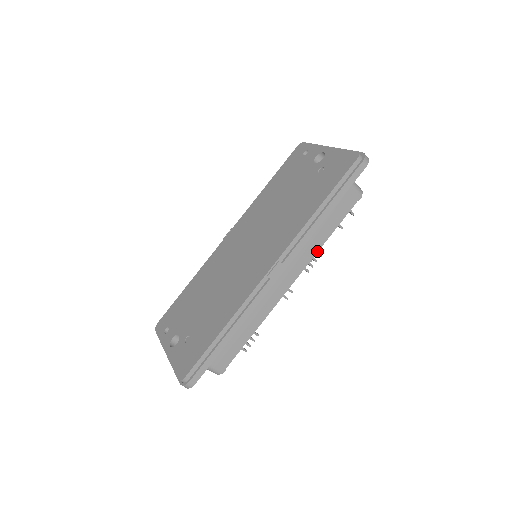
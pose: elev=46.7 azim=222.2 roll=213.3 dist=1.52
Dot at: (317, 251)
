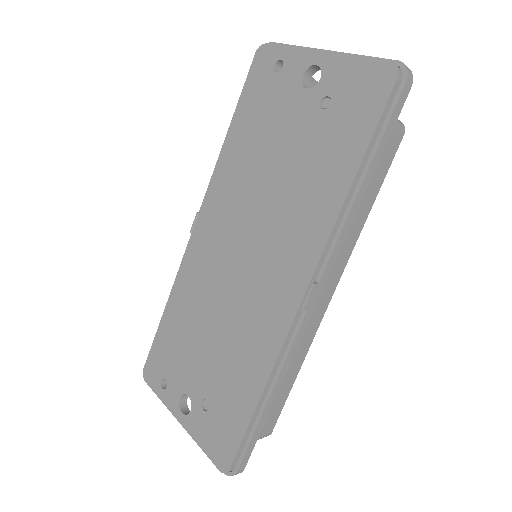
Dot at: (356, 239)
